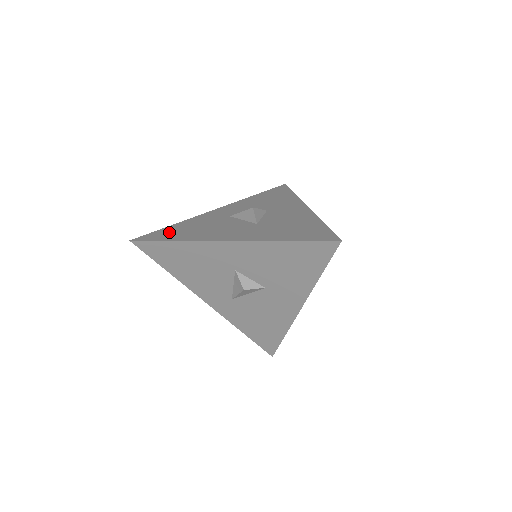
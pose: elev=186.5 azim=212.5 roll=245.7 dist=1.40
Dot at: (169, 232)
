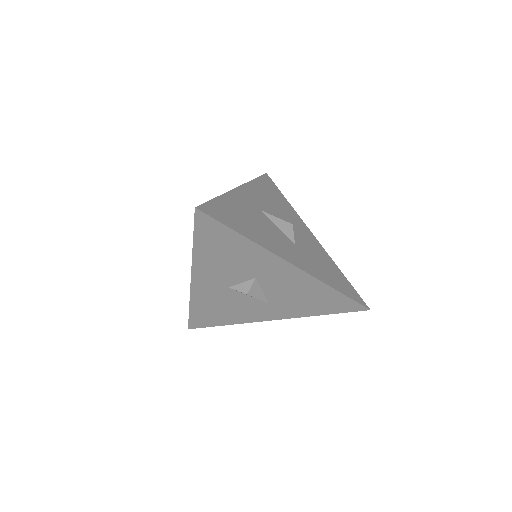
Dot at: occluded
